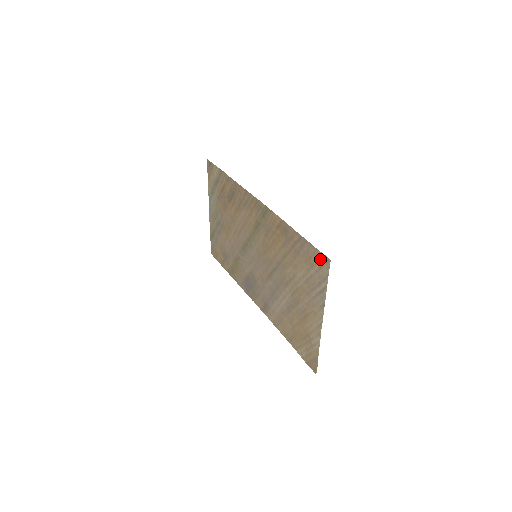
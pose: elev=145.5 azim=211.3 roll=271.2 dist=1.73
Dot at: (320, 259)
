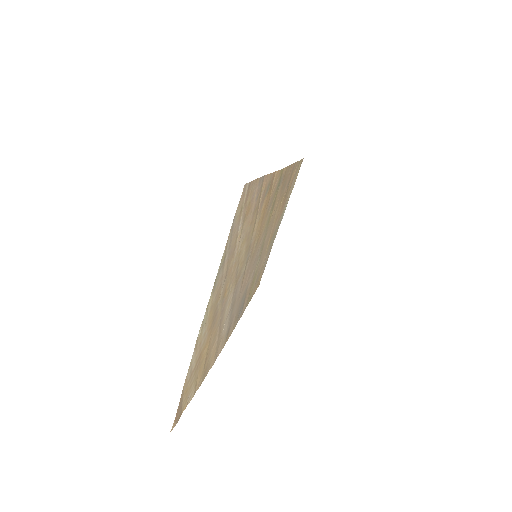
Dot at: (247, 195)
